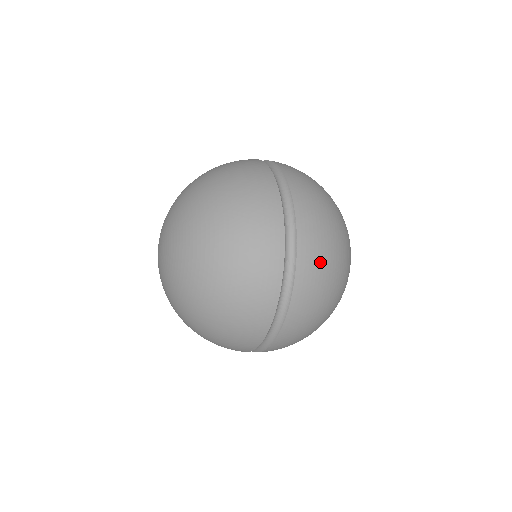
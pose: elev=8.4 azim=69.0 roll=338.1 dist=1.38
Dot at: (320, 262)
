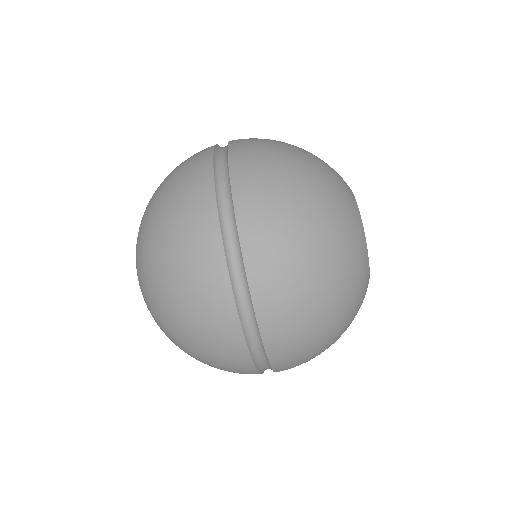
Dot at: (264, 167)
